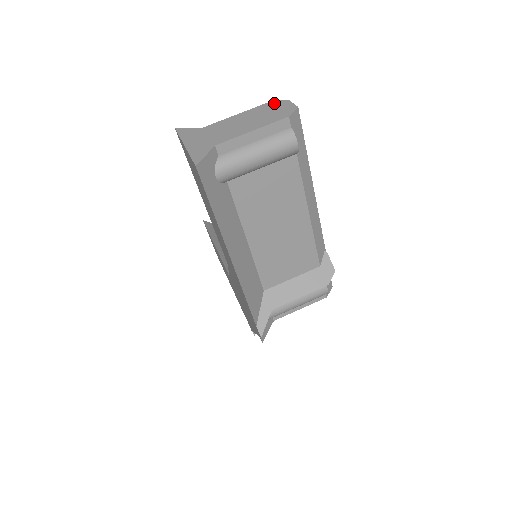
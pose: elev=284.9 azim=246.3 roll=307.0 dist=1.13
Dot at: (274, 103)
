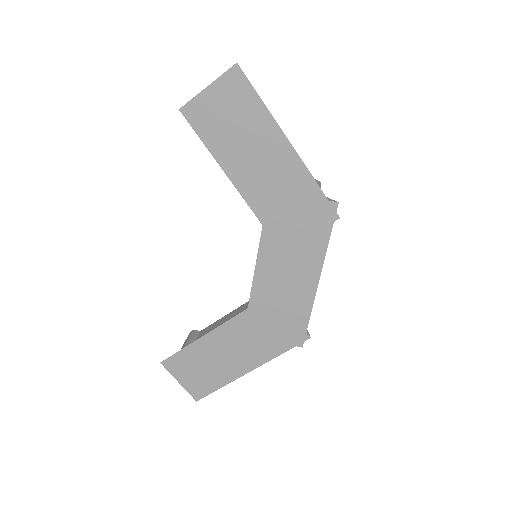
Dot at: occluded
